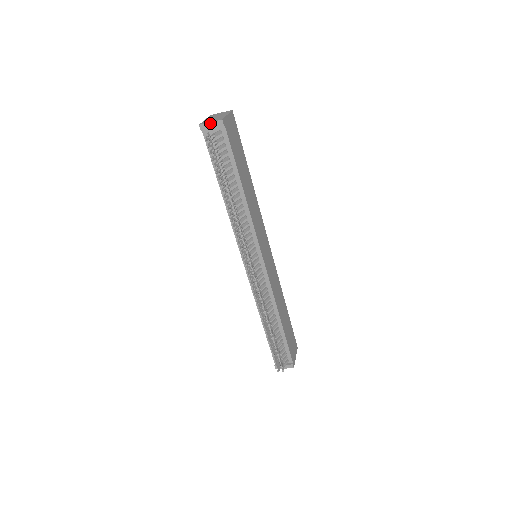
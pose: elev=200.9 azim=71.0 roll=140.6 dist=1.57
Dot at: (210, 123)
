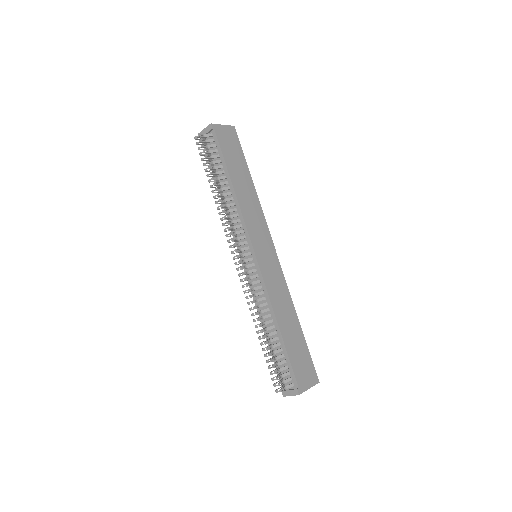
Dot at: (204, 129)
